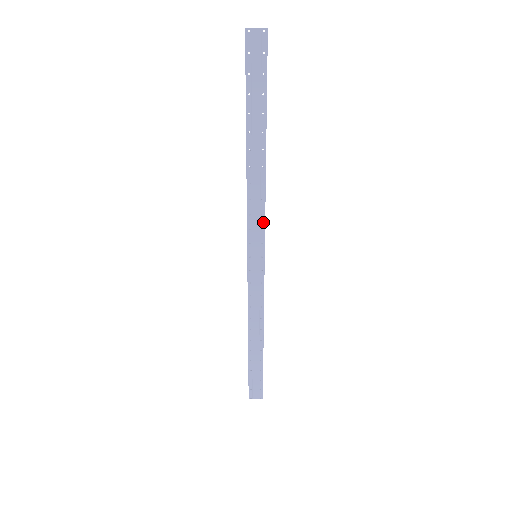
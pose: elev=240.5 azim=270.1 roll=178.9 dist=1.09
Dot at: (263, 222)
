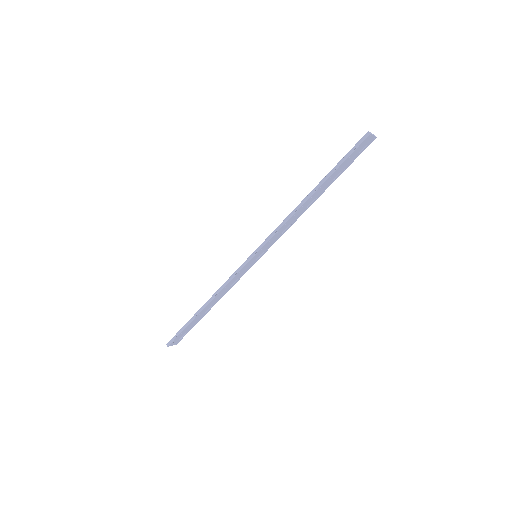
Dot at: (279, 237)
